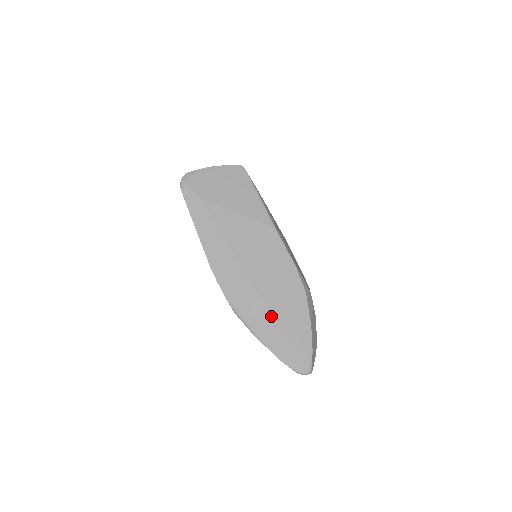
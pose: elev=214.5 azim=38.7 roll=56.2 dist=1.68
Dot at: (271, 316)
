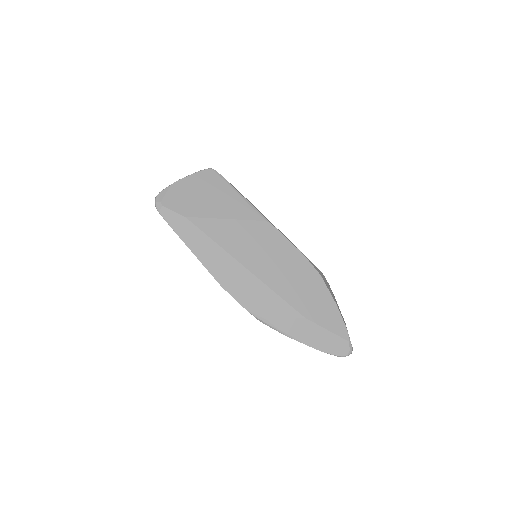
Dot at: (297, 311)
